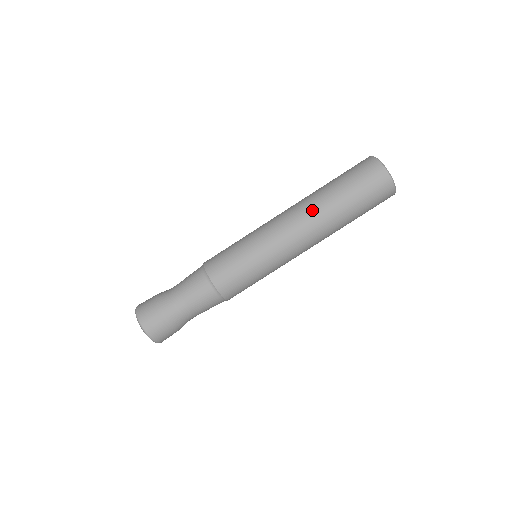
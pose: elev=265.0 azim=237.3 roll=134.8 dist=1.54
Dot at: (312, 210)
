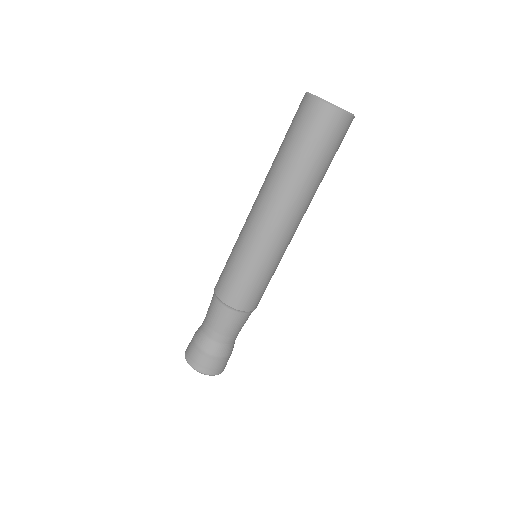
Dot at: (280, 192)
